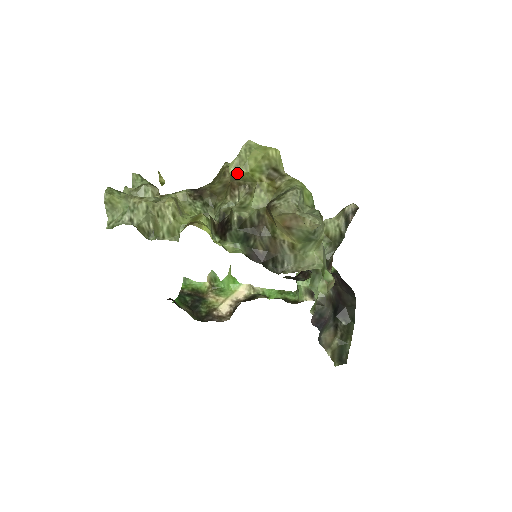
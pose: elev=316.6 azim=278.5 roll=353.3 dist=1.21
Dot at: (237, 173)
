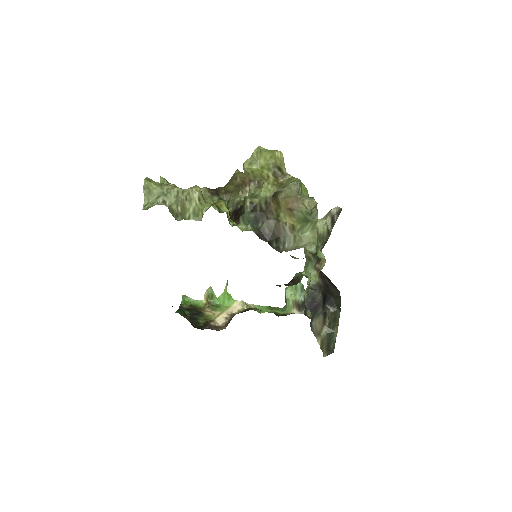
Dot at: (250, 169)
